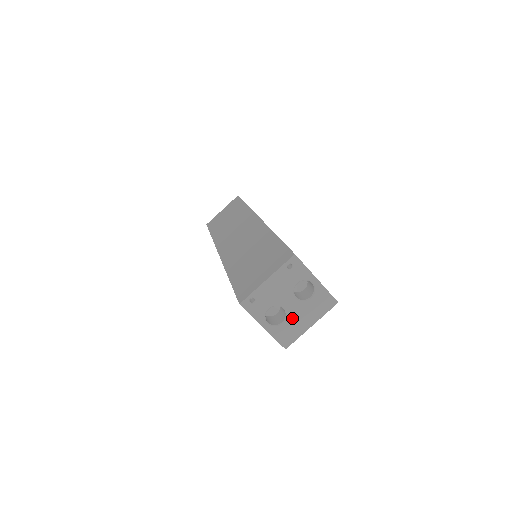
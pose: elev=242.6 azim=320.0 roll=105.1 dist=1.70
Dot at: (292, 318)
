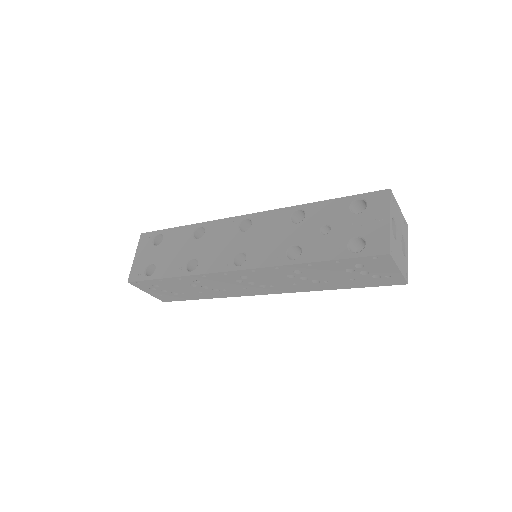
Dot at: (397, 246)
